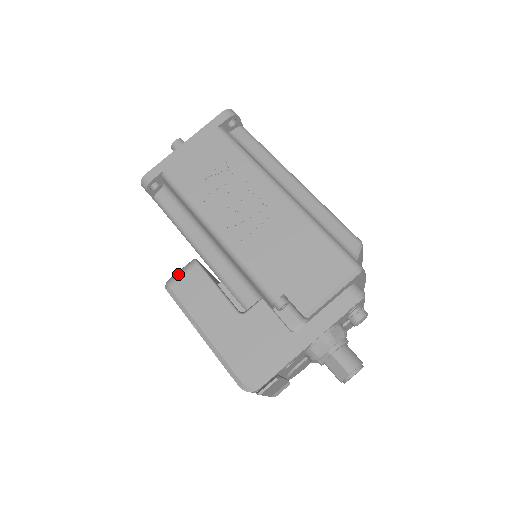
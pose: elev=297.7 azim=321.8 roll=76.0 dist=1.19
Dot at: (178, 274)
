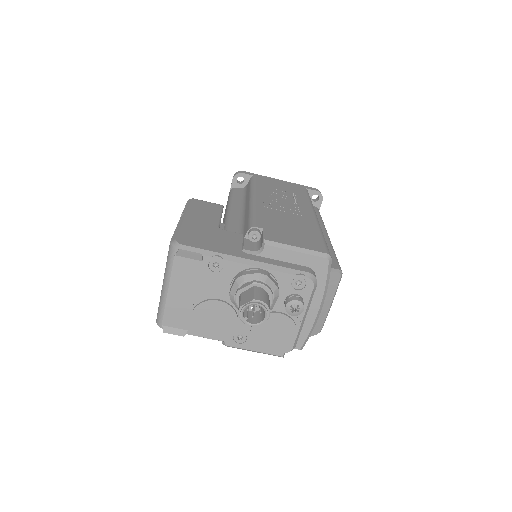
Dot at: (205, 201)
